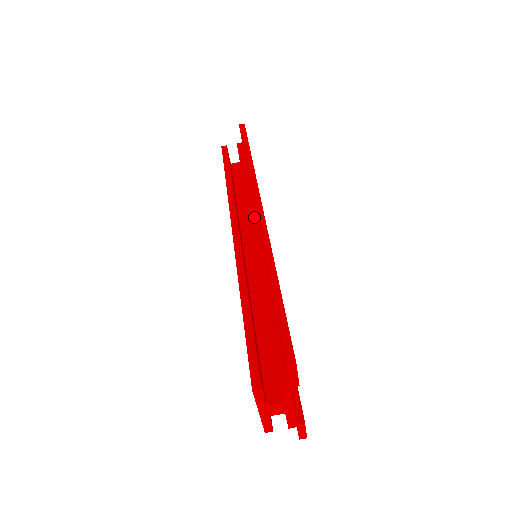
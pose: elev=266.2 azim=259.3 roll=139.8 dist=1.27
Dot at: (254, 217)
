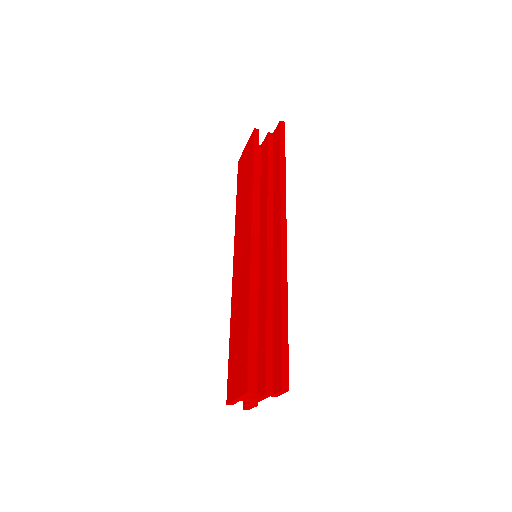
Dot at: (271, 229)
